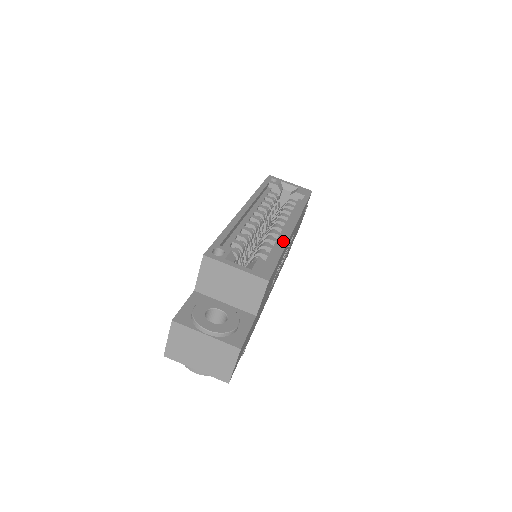
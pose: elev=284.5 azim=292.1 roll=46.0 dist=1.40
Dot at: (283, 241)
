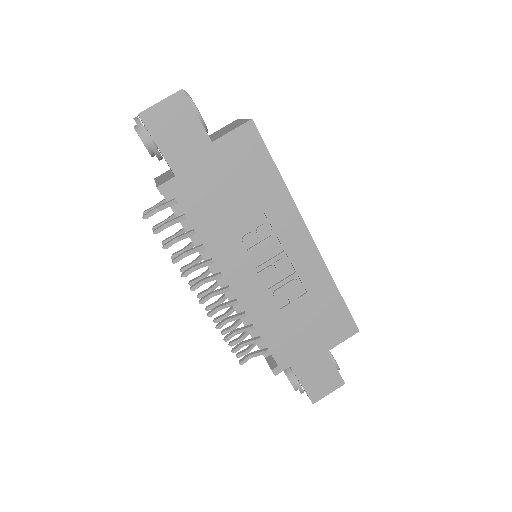
Dot at: (290, 196)
